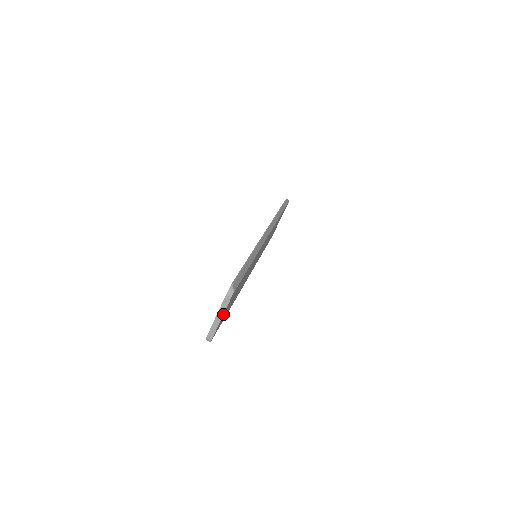
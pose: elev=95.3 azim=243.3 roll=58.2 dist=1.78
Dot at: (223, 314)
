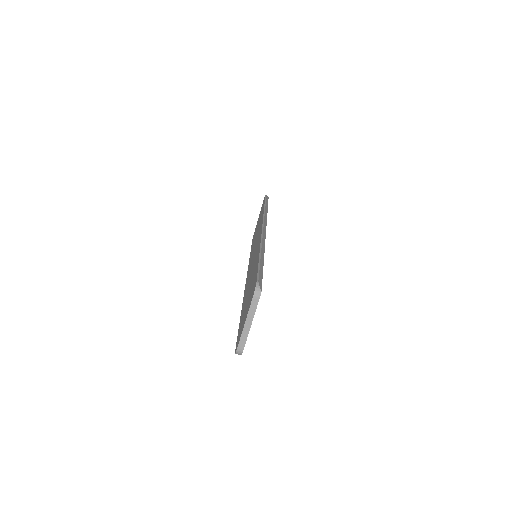
Dot at: (252, 319)
